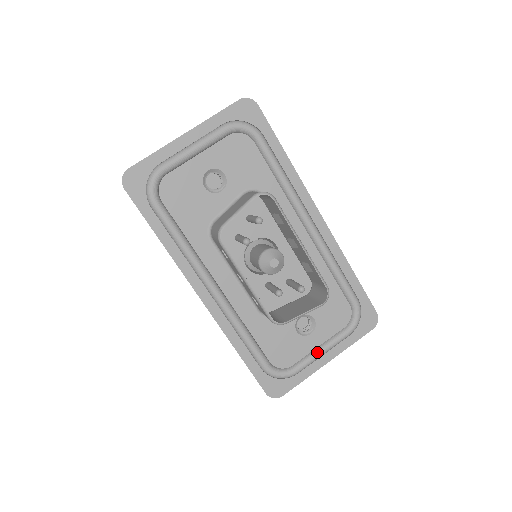
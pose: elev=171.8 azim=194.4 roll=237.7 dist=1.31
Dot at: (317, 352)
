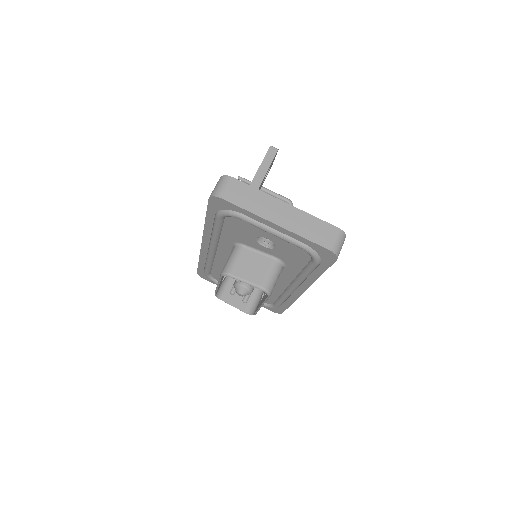
Dot at: occluded
